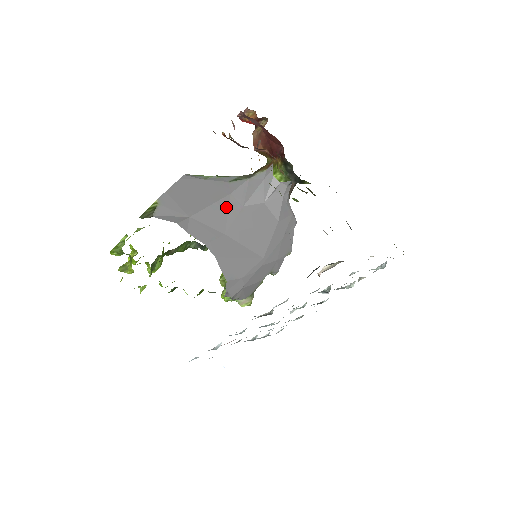
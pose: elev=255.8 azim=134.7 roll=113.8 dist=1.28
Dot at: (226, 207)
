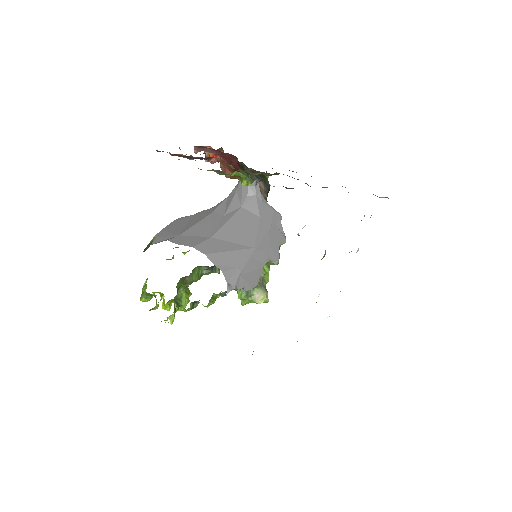
Dot at: (210, 221)
